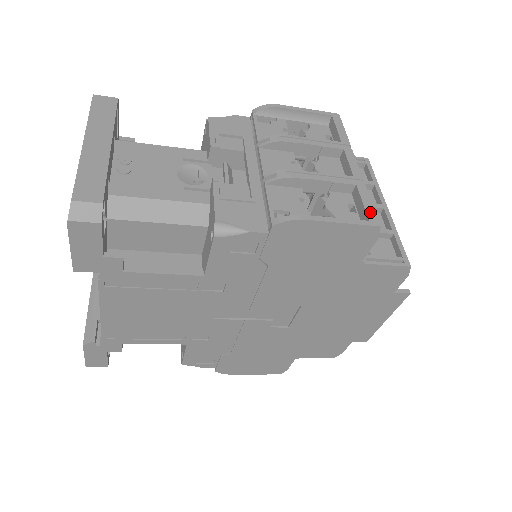
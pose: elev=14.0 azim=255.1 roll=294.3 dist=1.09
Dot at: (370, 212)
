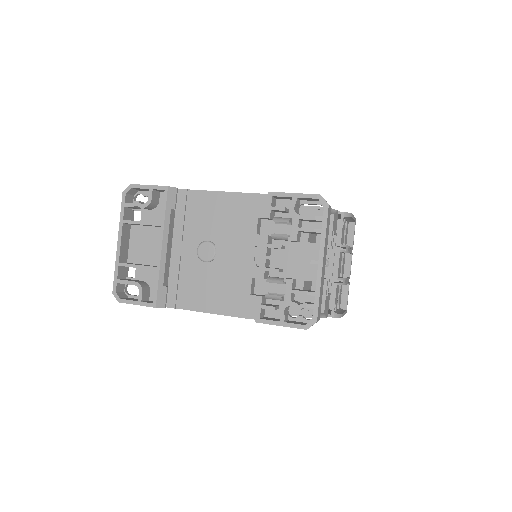
Dot at: occluded
